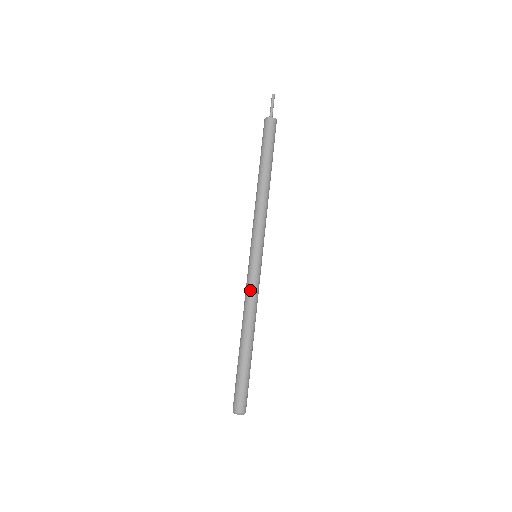
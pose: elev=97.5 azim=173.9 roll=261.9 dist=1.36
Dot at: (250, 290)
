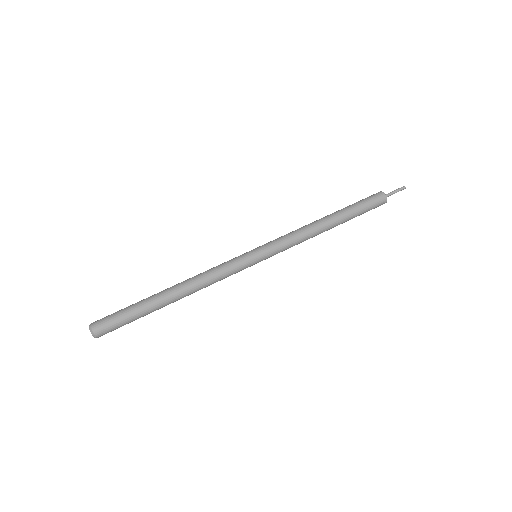
Dot at: (223, 271)
